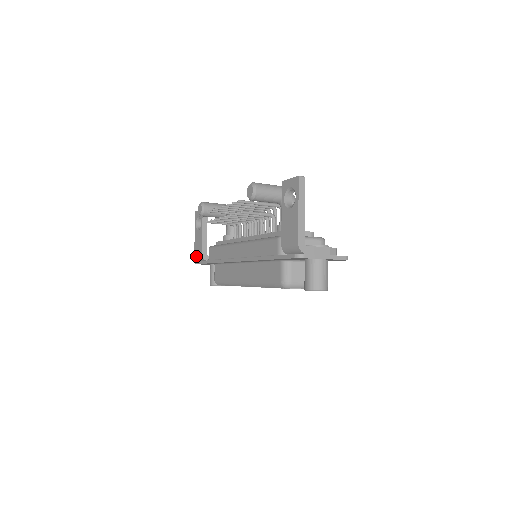
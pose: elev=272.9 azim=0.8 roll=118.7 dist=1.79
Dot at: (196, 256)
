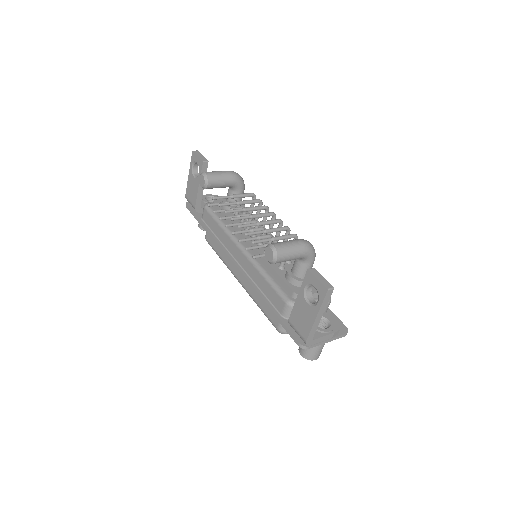
Dot at: (187, 200)
